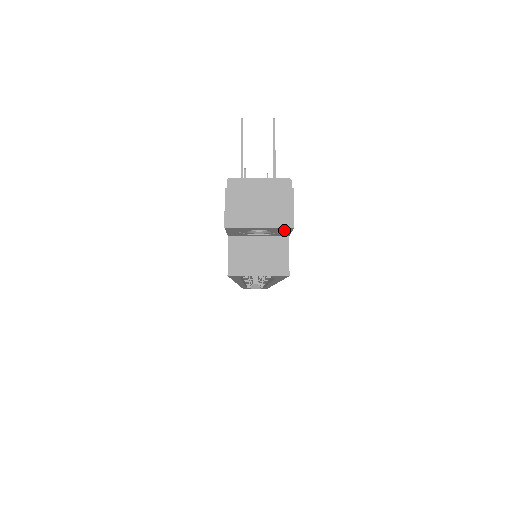
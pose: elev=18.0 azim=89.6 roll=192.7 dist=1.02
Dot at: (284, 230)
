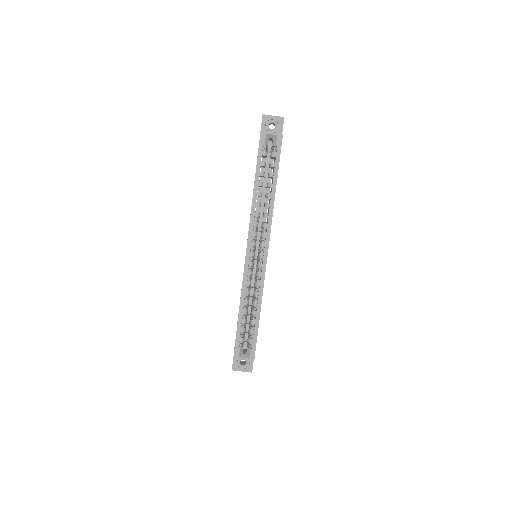
Dot at: (281, 123)
